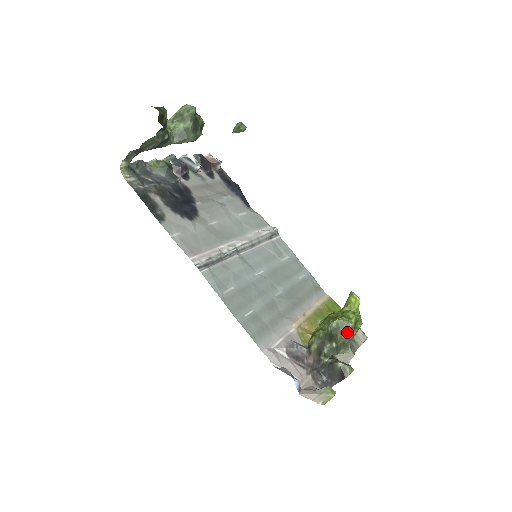
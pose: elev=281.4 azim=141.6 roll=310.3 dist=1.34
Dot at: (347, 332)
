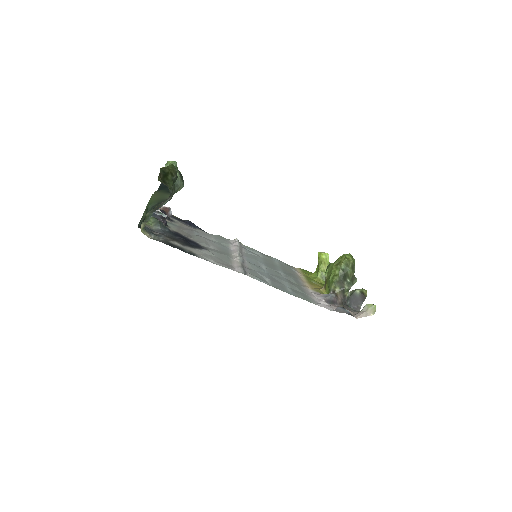
Dot at: (352, 268)
